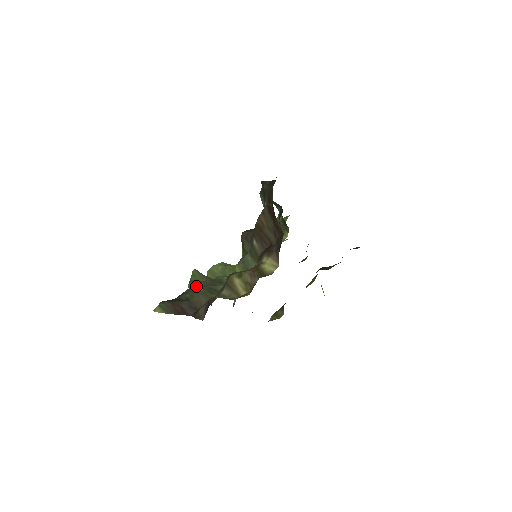
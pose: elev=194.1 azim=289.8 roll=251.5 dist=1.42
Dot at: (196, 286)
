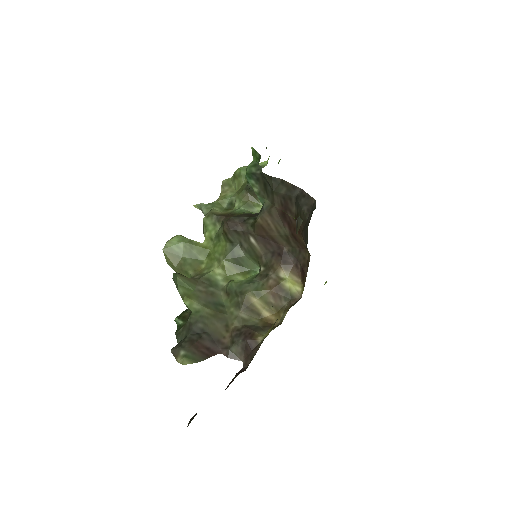
Dot at: (200, 307)
